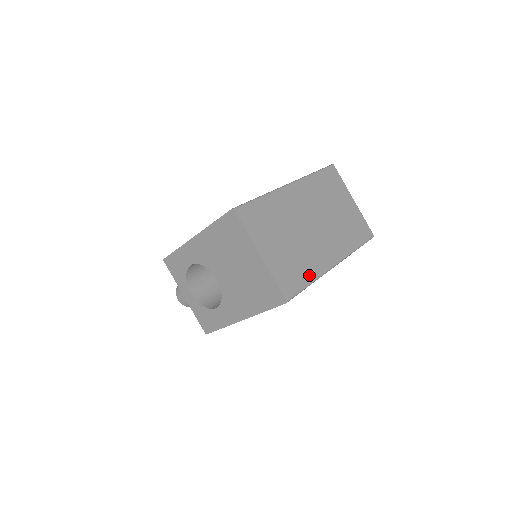
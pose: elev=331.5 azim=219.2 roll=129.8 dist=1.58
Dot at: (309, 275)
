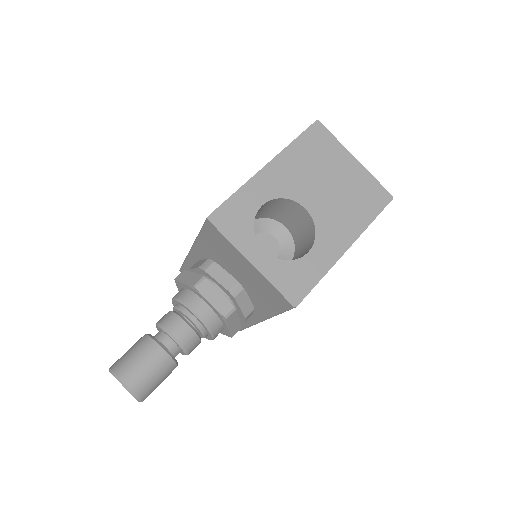
Dot at: occluded
